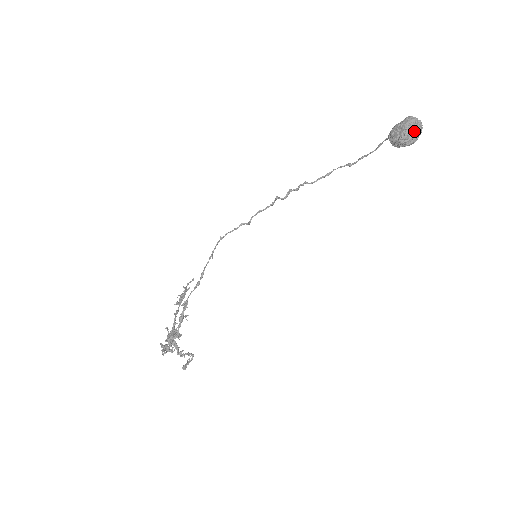
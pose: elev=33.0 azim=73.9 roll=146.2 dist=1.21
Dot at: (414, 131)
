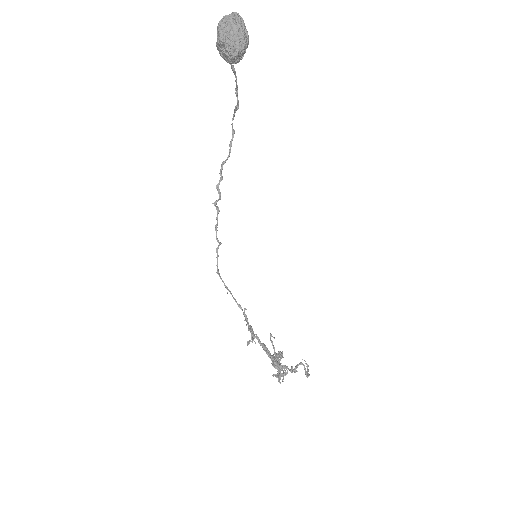
Dot at: (233, 33)
